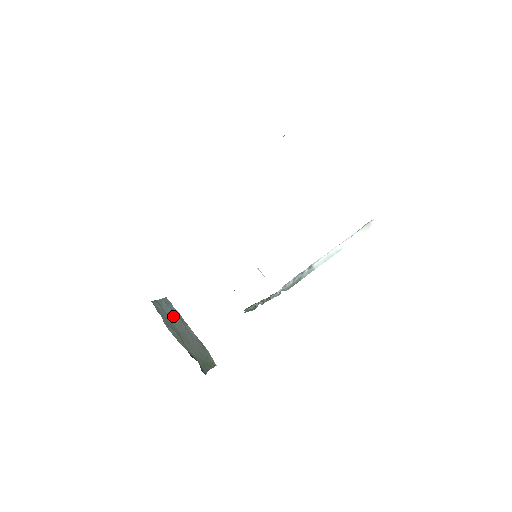
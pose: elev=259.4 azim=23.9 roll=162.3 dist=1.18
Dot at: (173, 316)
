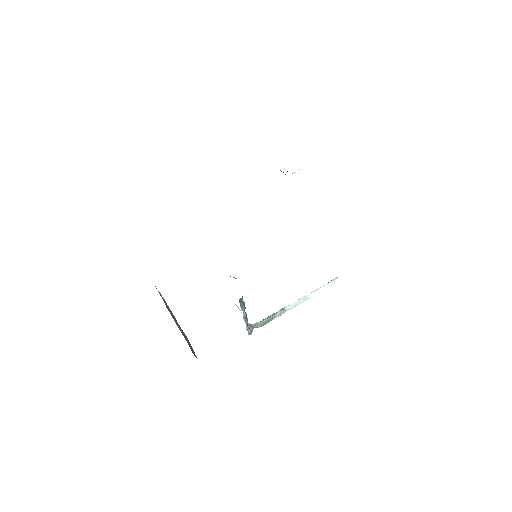
Dot at: (167, 305)
